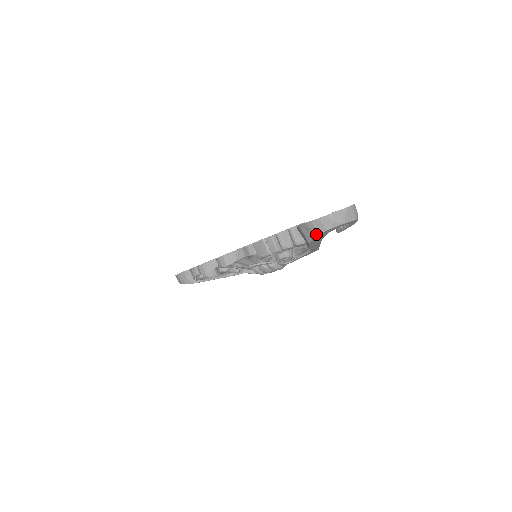
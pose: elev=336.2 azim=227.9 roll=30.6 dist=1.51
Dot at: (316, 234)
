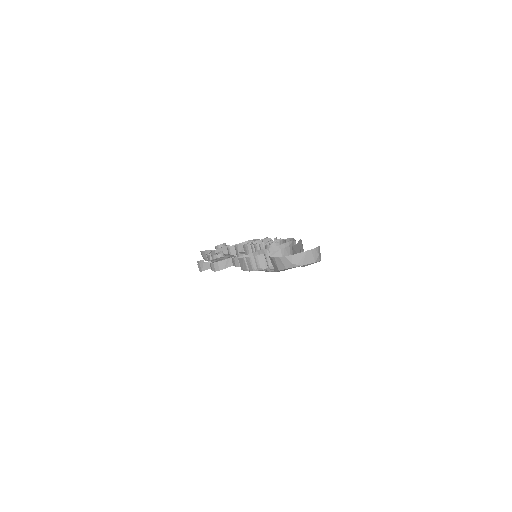
Dot at: (278, 269)
